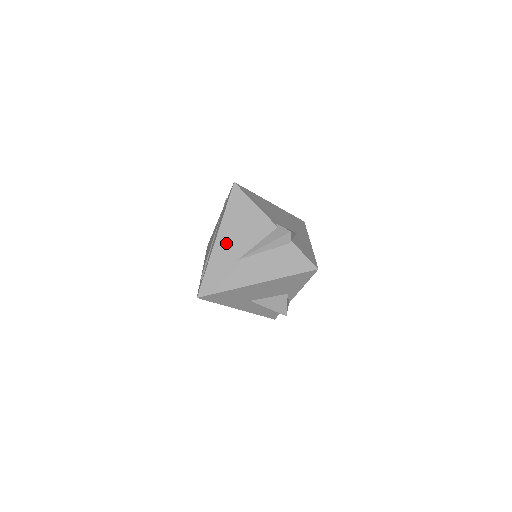
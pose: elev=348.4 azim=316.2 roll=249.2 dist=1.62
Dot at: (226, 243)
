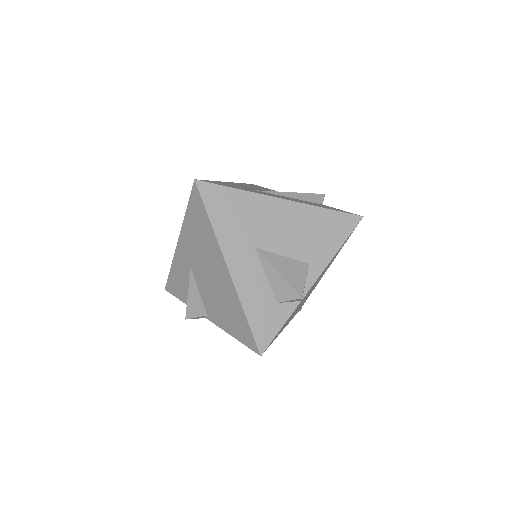
Dot at: (242, 185)
